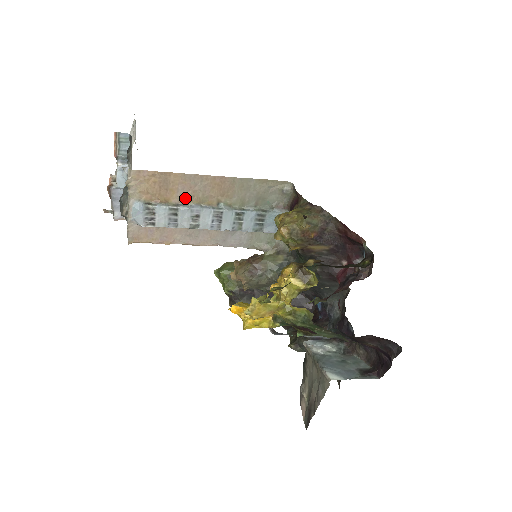
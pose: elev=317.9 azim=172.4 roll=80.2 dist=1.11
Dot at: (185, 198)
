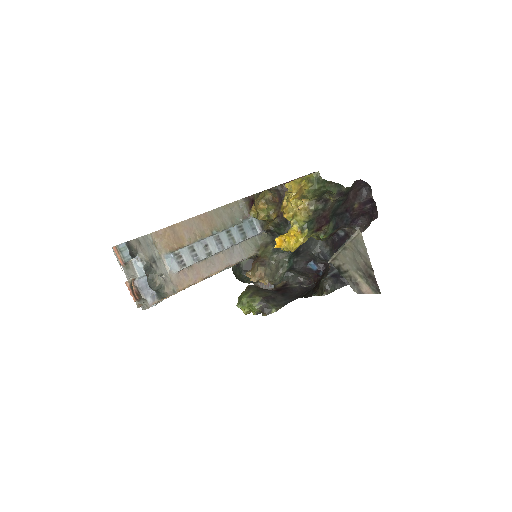
Dot at: (192, 238)
